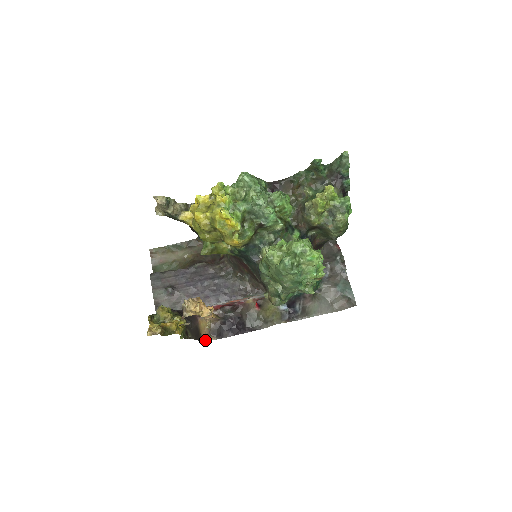
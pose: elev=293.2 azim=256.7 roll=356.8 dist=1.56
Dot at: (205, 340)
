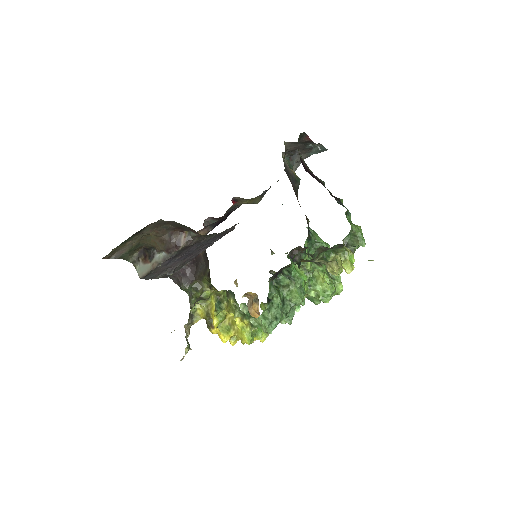
Dot at: occluded
